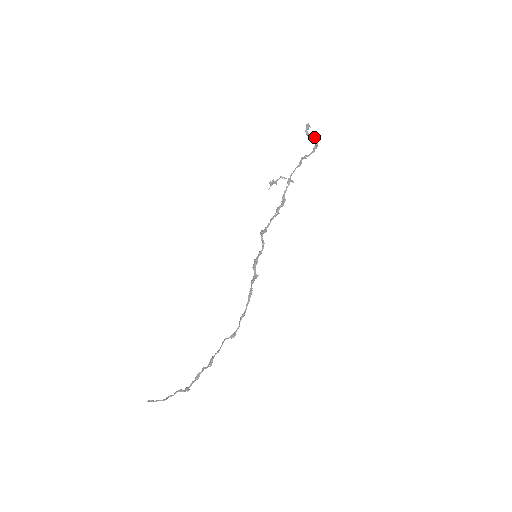
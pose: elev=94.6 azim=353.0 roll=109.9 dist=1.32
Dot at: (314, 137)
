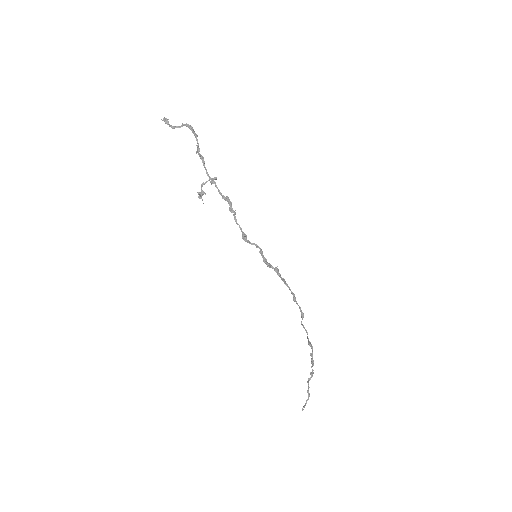
Dot at: (183, 124)
